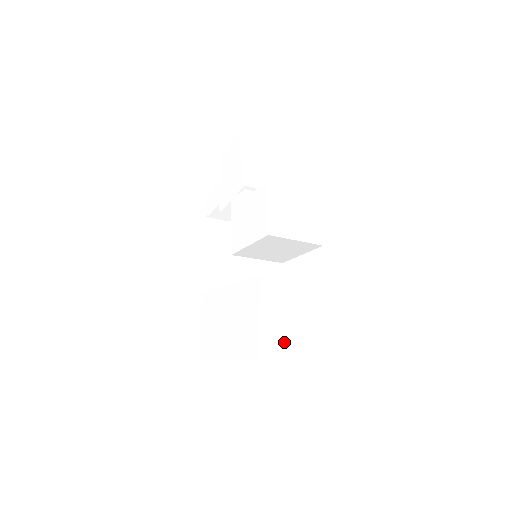
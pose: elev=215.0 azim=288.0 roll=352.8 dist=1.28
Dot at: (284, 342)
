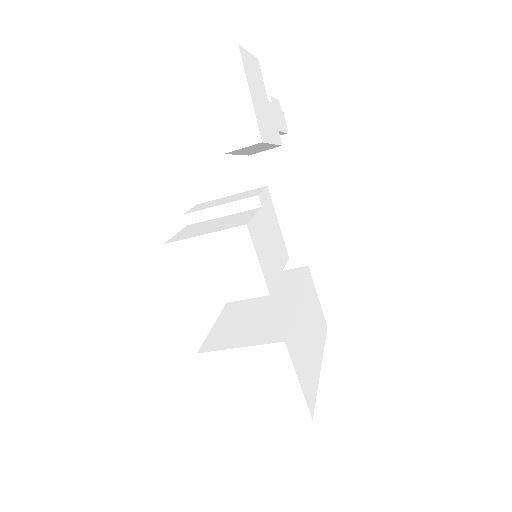
Dot at: (249, 408)
